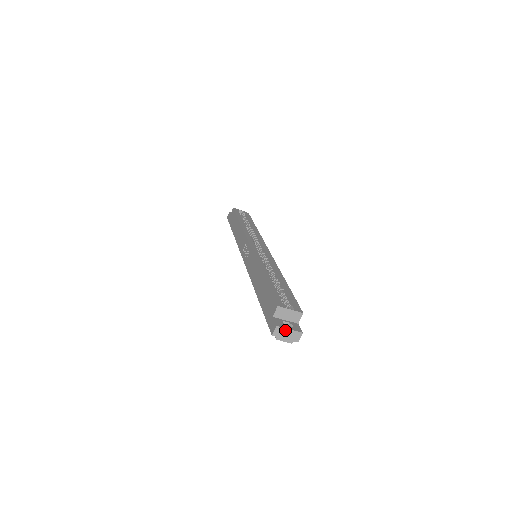
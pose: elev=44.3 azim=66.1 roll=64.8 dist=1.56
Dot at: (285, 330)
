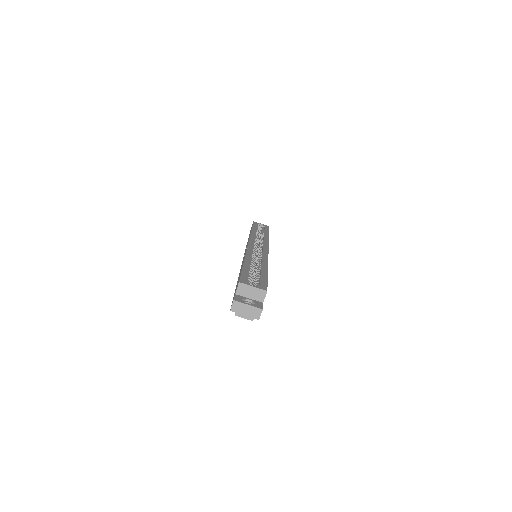
Dot at: (243, 305)
